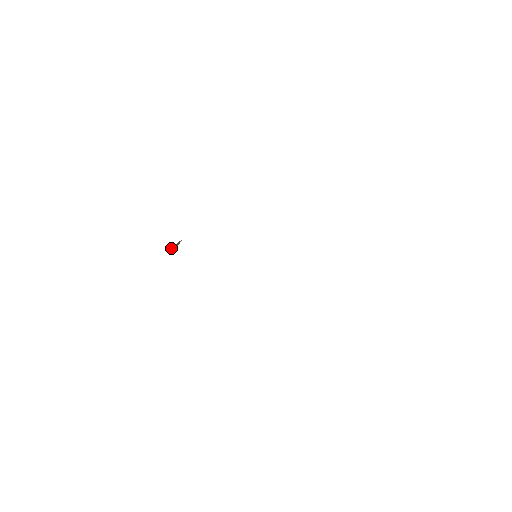
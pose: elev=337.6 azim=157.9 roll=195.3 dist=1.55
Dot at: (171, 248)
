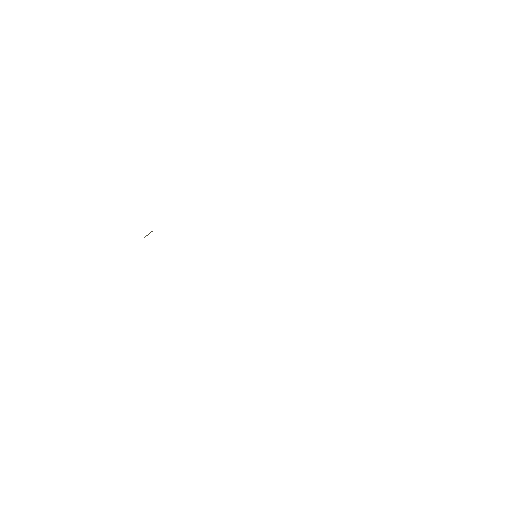
Dot at: (146, 235)
